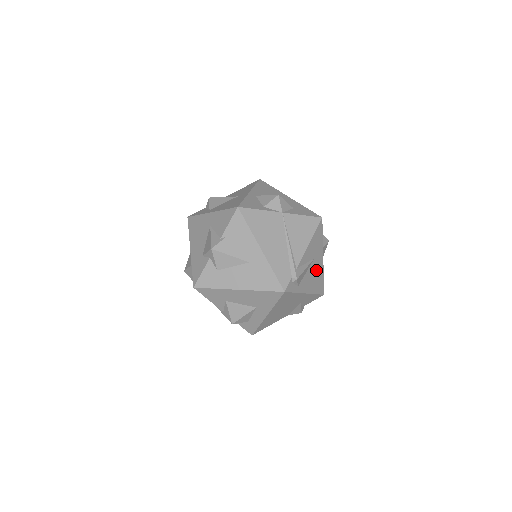
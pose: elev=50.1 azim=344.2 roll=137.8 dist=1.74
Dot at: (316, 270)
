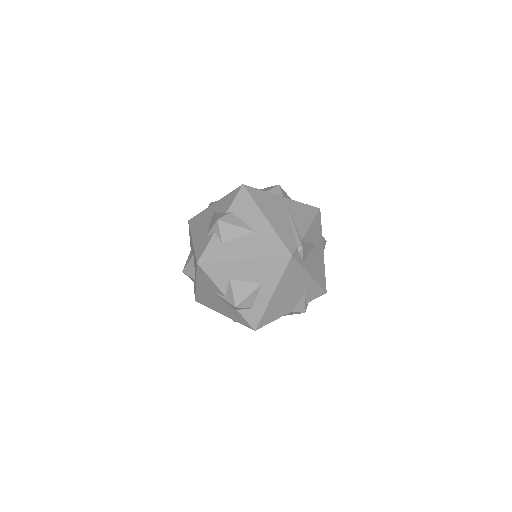
Dot at: (318, 258)
